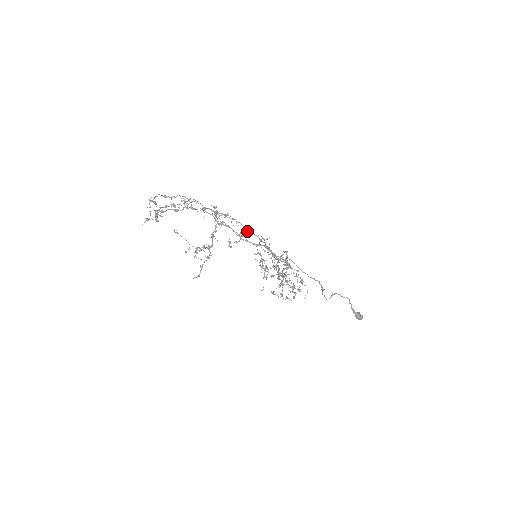
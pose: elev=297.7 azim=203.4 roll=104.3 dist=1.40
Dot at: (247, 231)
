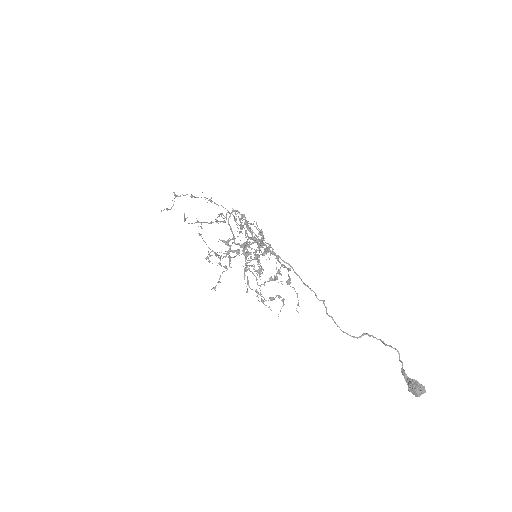
Dot at: (259, 233)
